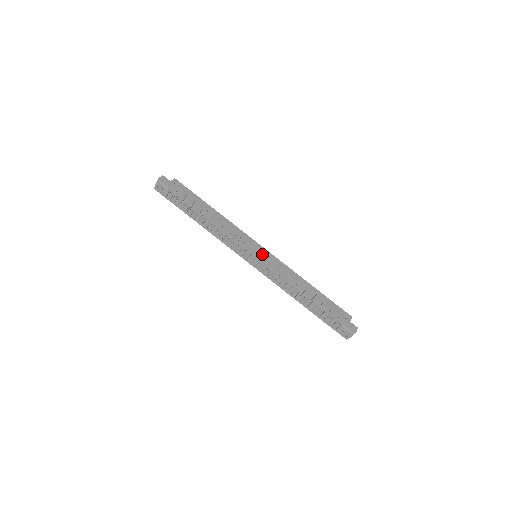
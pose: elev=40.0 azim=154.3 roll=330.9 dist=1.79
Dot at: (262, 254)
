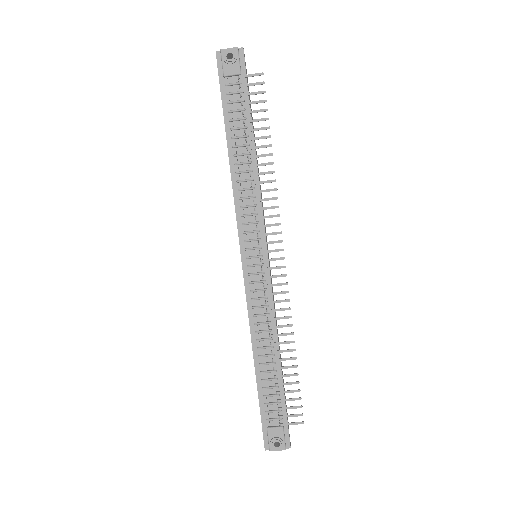
Dot at: occluded
